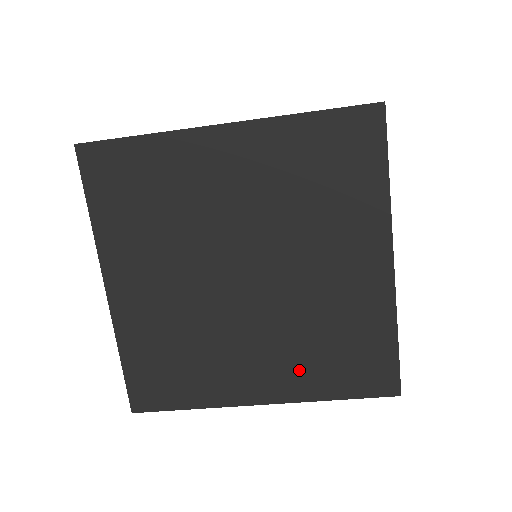
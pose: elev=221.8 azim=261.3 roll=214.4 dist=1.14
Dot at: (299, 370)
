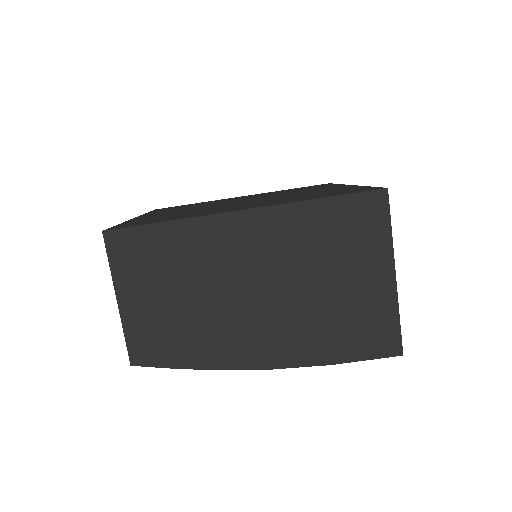
Dot at: occluded
